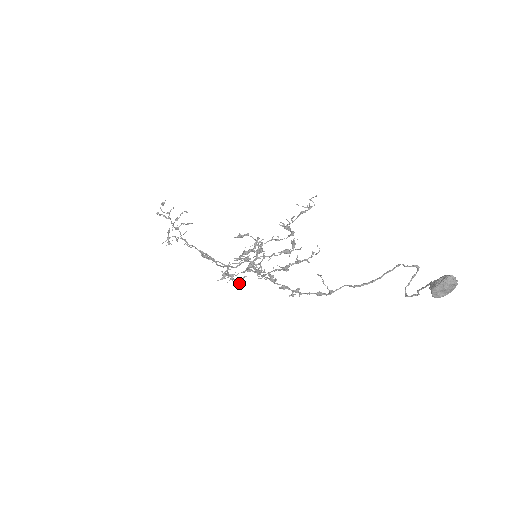
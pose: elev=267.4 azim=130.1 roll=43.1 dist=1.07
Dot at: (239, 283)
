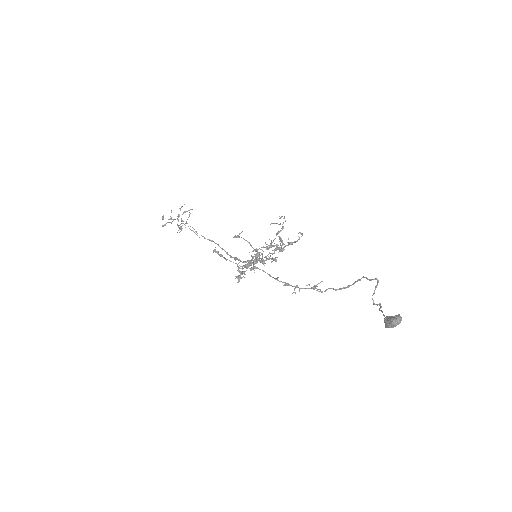
Dot at: occluded
